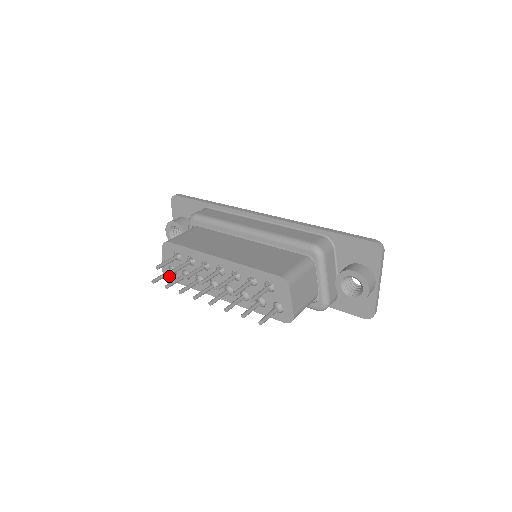
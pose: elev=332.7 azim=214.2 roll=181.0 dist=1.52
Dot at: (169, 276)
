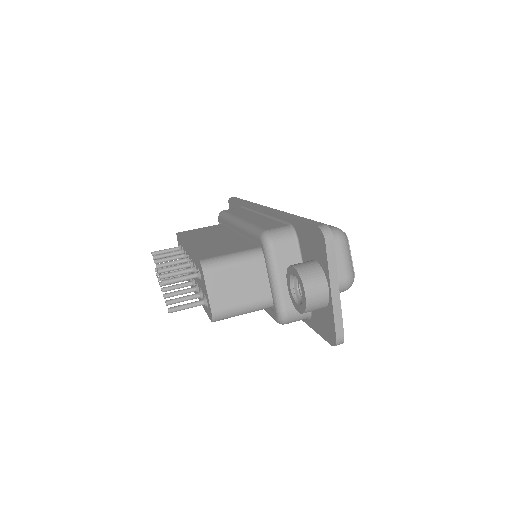
Dot at: occluded
